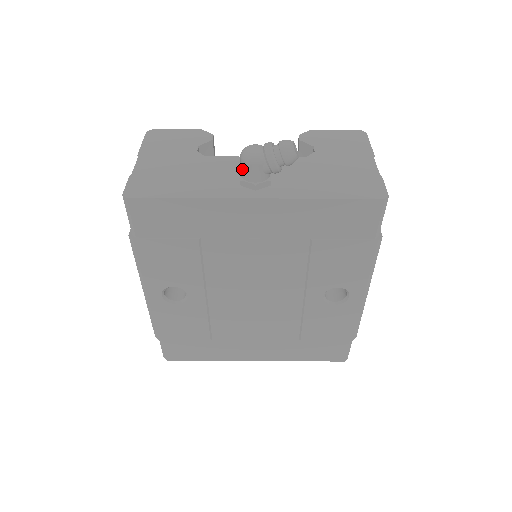
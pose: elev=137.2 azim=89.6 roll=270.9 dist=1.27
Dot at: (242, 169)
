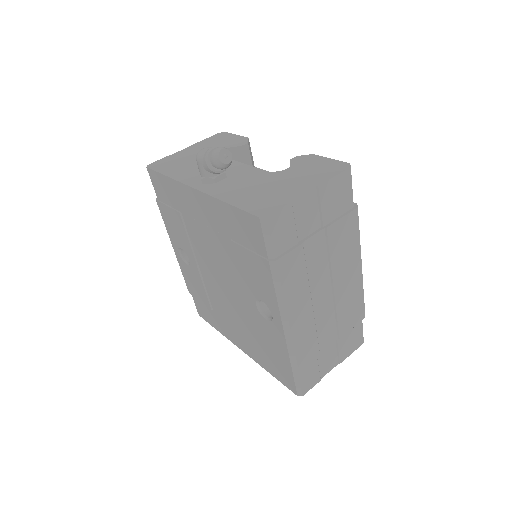
Dot at: occluded
